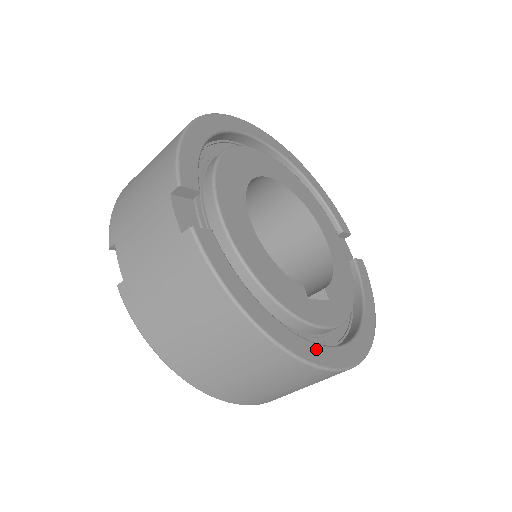
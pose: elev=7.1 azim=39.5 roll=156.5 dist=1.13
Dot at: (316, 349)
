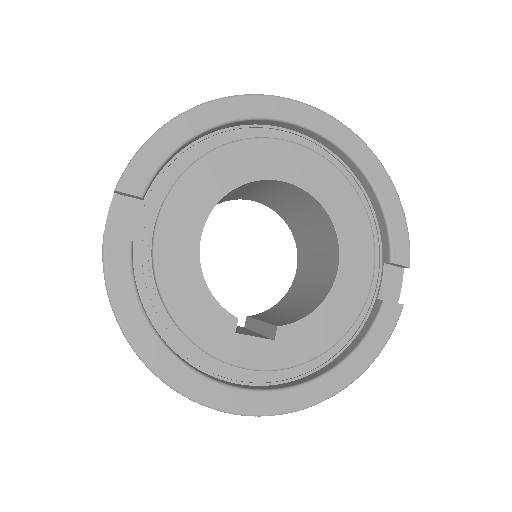
Dot at: (203, 383)
